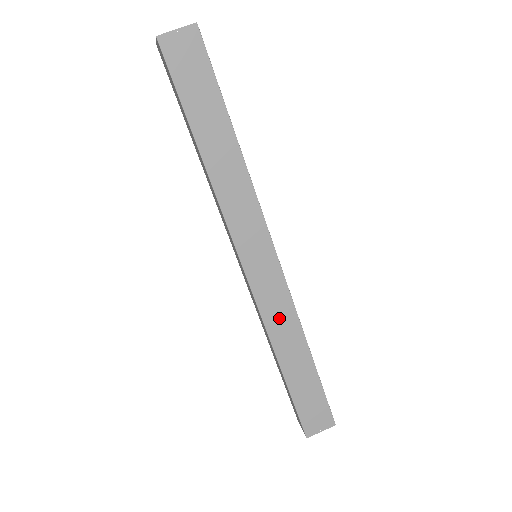
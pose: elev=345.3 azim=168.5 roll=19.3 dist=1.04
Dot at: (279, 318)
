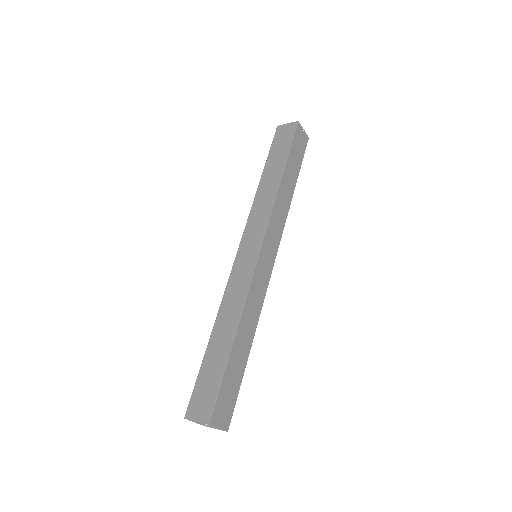
Dot at: (254, 301)
